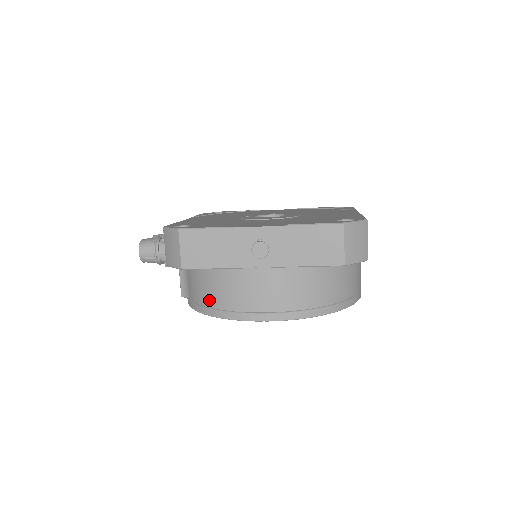
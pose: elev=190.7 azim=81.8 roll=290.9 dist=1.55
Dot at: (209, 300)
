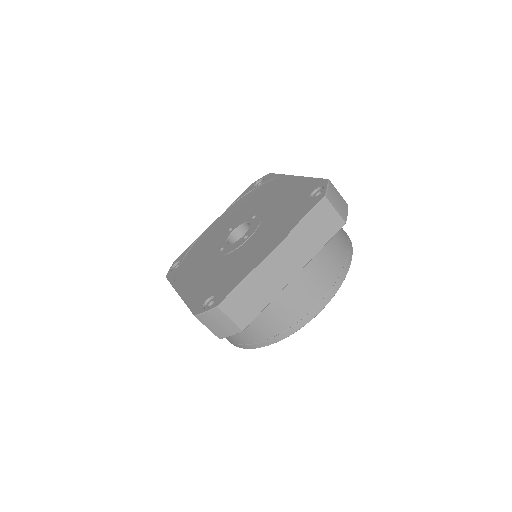
Dot at: occluded
